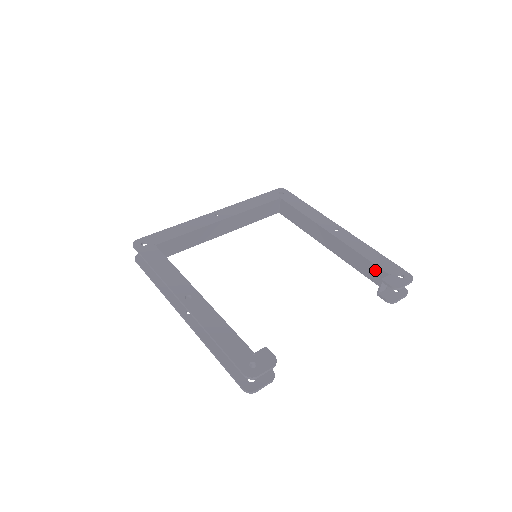
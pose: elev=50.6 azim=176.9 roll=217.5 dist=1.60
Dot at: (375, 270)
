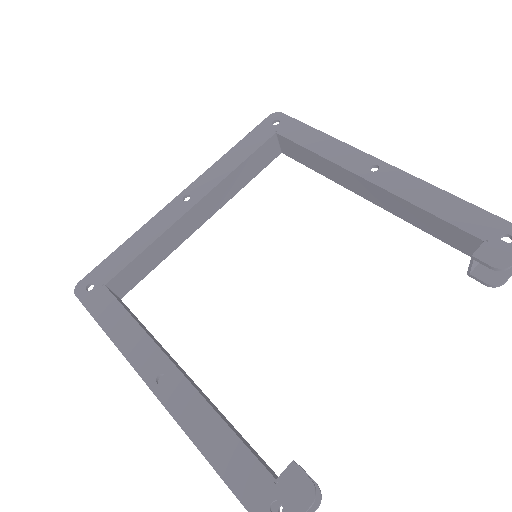
Dot at: (456, 233)
